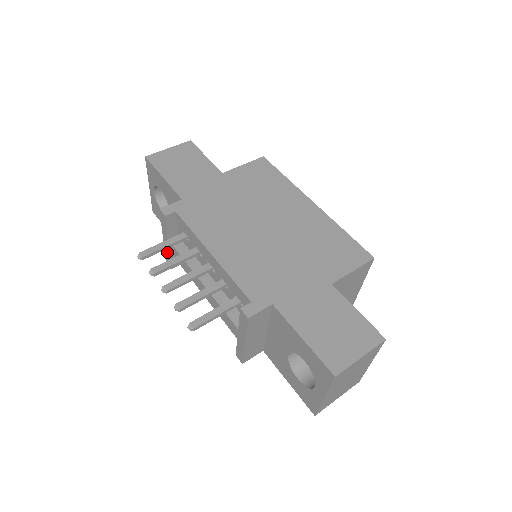
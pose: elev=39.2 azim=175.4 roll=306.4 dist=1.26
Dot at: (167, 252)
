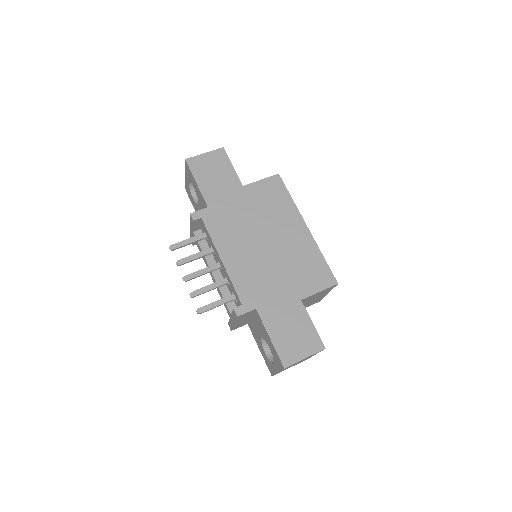
Dot at: (191, 236)
